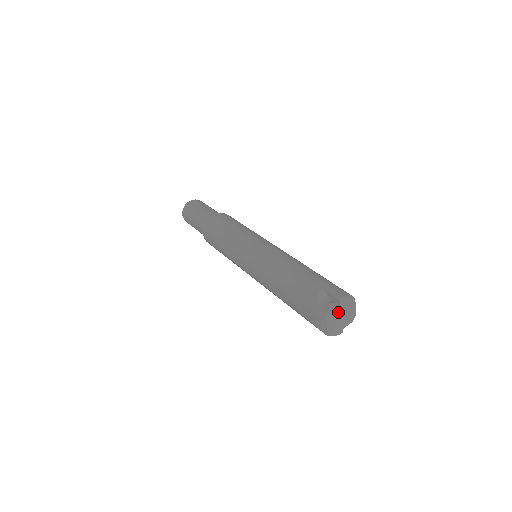
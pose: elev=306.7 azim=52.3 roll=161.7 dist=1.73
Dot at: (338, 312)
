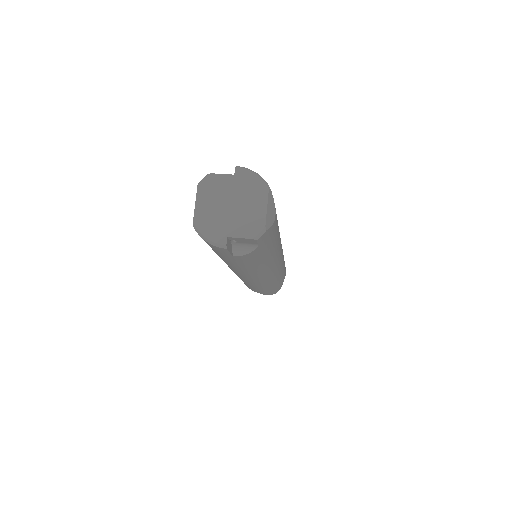
Dot at: (226, 188)
